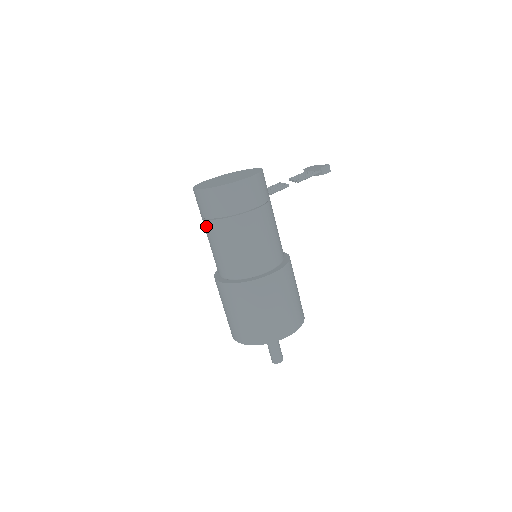
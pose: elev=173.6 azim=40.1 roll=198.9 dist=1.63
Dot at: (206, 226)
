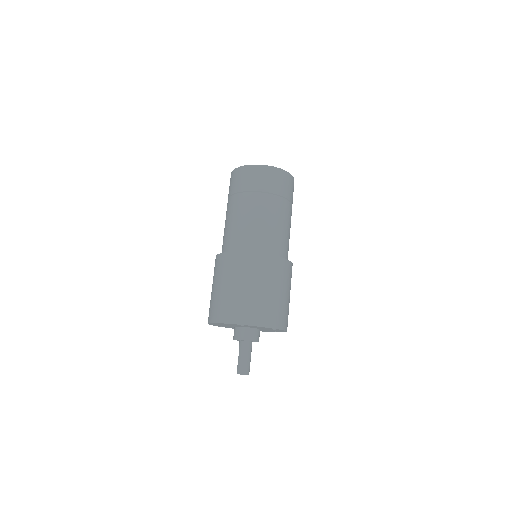
Dot at: (248, 198)
